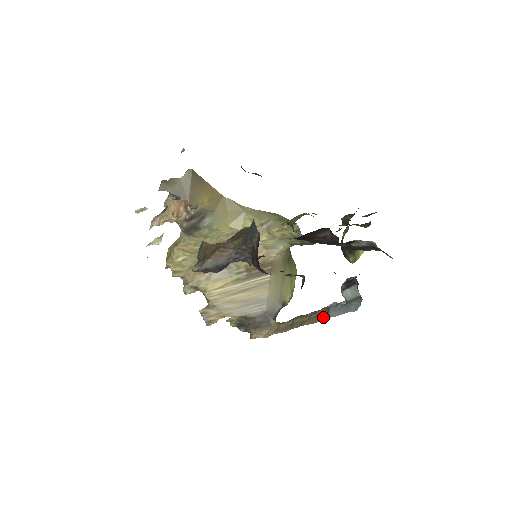
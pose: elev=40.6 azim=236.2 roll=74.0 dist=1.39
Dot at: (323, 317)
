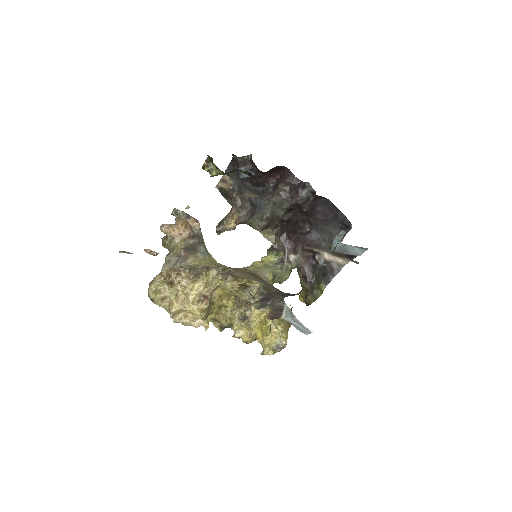
Dot at: occluded
